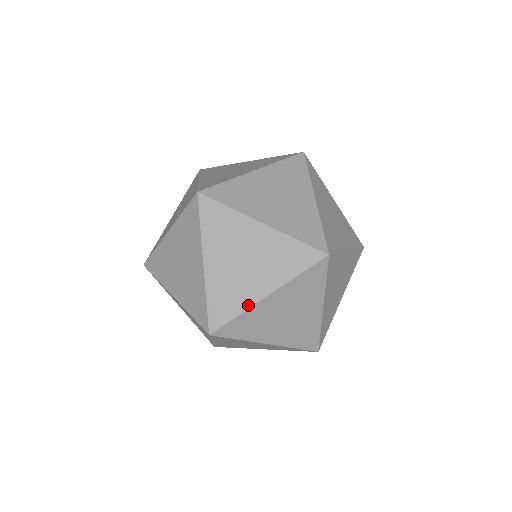
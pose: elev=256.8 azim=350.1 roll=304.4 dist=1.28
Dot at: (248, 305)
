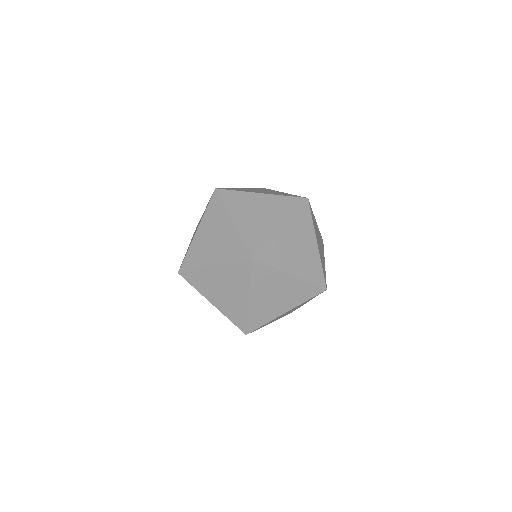
Dot at: (202, 266)
